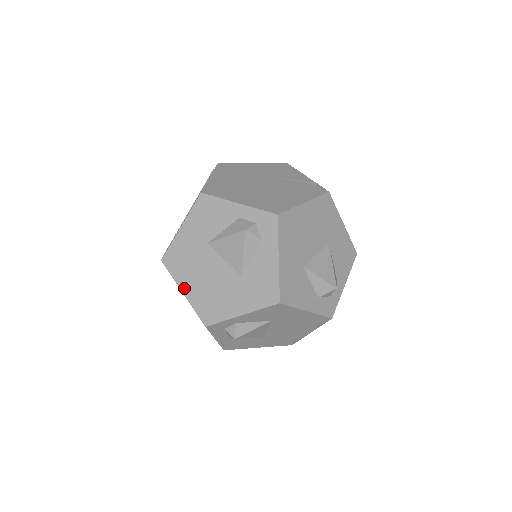
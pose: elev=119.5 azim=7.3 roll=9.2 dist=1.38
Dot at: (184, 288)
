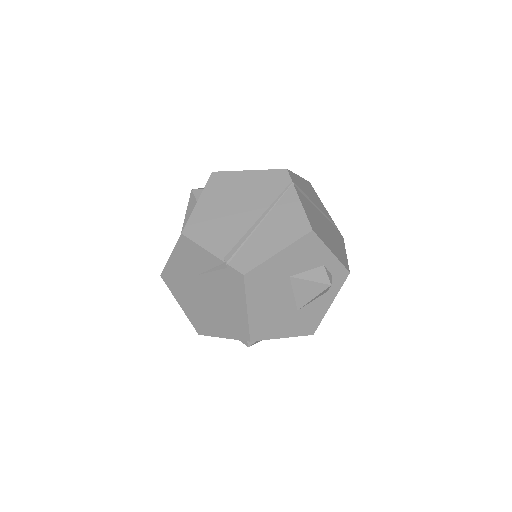
Dot at: occluded
